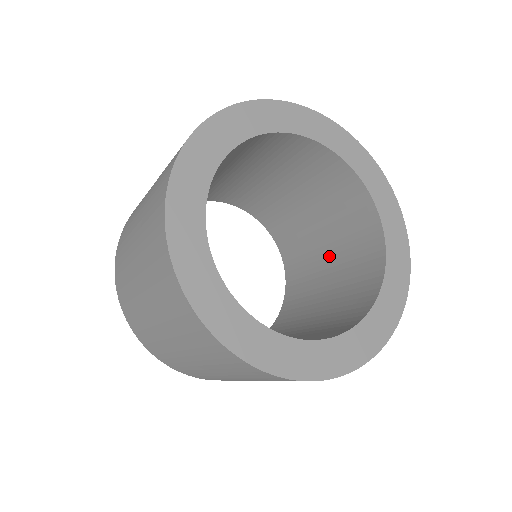
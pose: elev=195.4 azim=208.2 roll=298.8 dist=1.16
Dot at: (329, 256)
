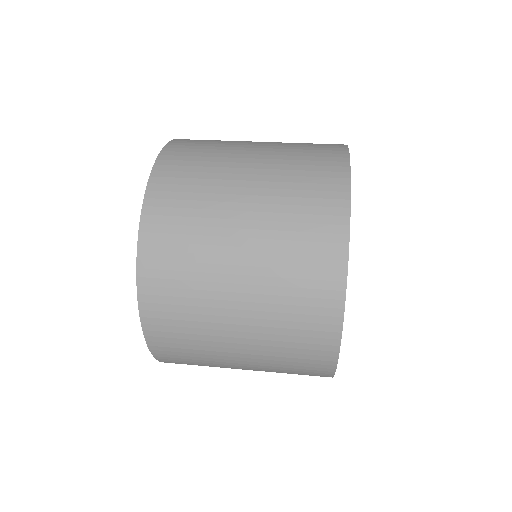
Dot at: occluded
